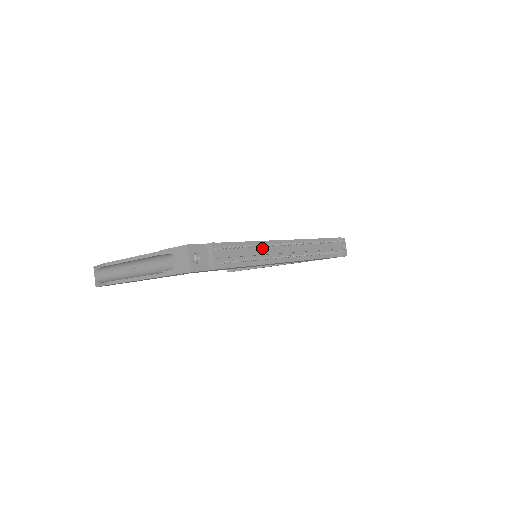
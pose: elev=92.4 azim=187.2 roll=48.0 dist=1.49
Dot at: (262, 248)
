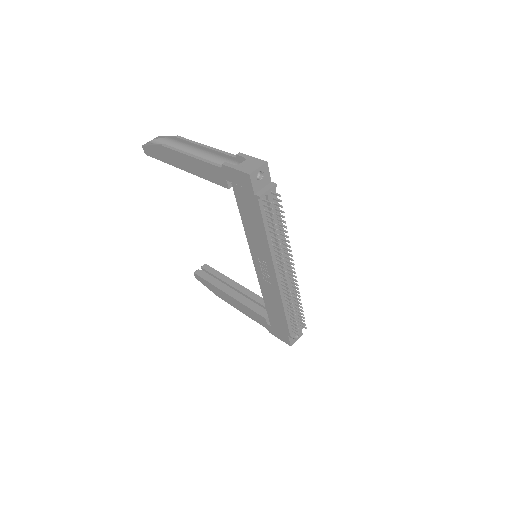
Dot at: (281, 242)
